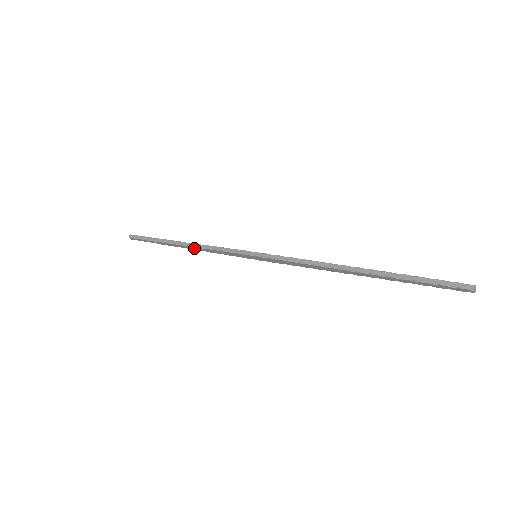
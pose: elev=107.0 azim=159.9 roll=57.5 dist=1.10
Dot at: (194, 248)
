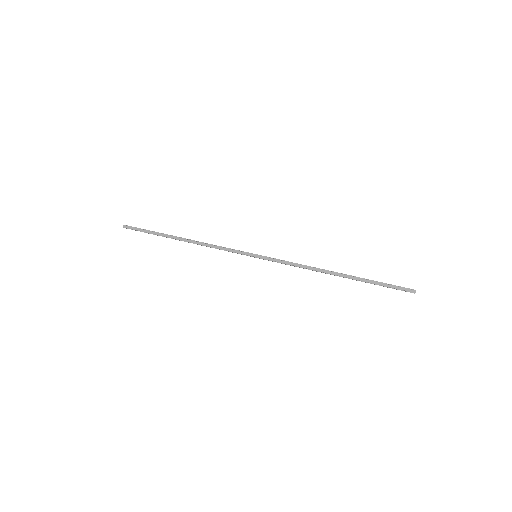
Dot at: occluded
